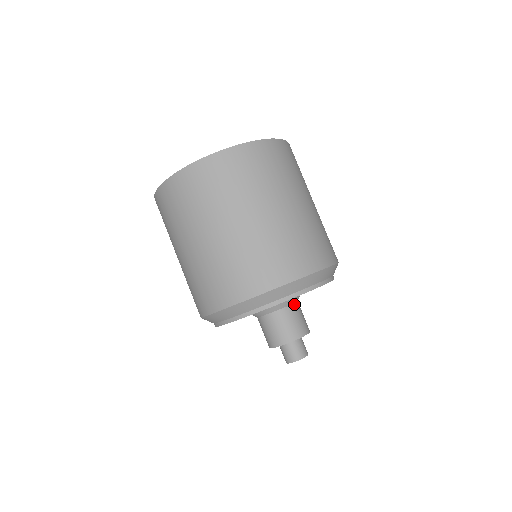
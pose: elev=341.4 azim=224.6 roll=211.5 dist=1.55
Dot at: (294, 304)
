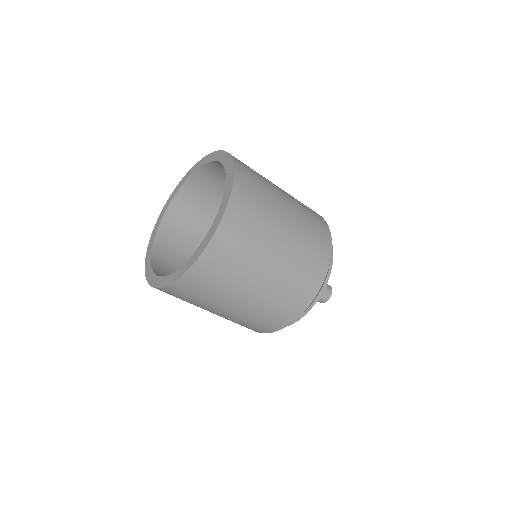
Dot at: occluded
